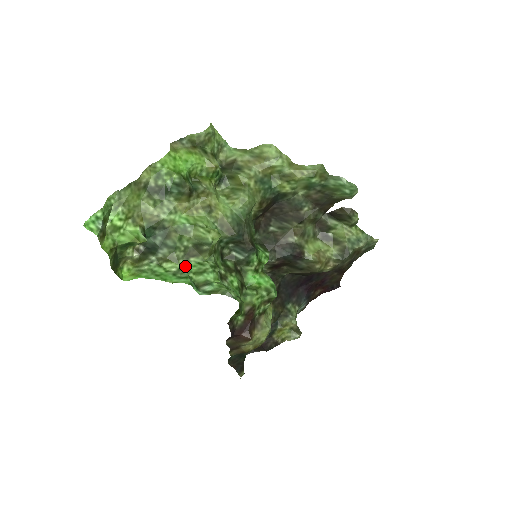
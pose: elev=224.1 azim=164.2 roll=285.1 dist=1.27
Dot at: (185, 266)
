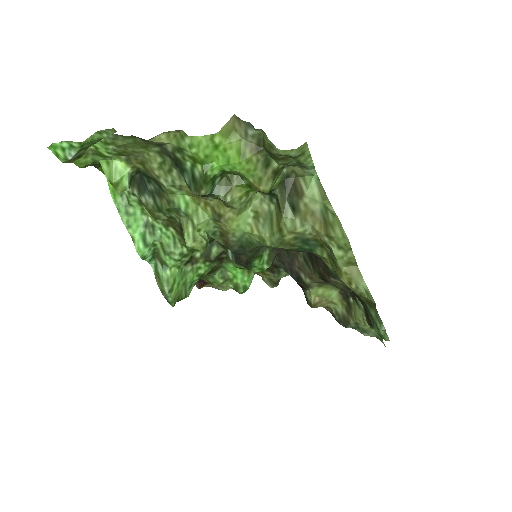
Dot at: (160, 229)
